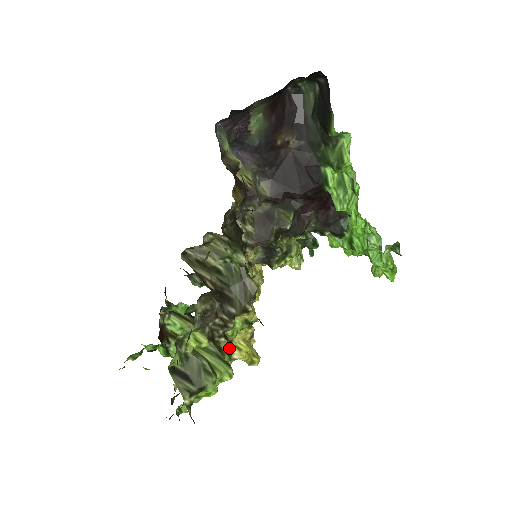
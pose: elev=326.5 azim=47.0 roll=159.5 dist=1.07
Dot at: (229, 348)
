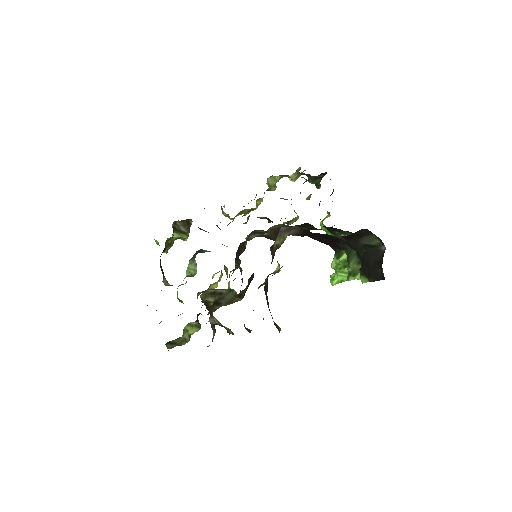
Dot at: occluded
